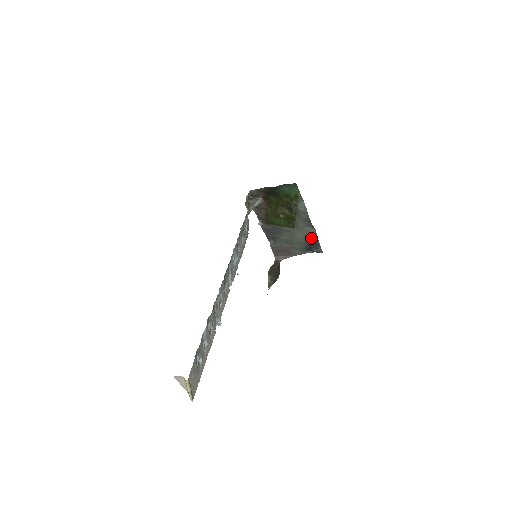
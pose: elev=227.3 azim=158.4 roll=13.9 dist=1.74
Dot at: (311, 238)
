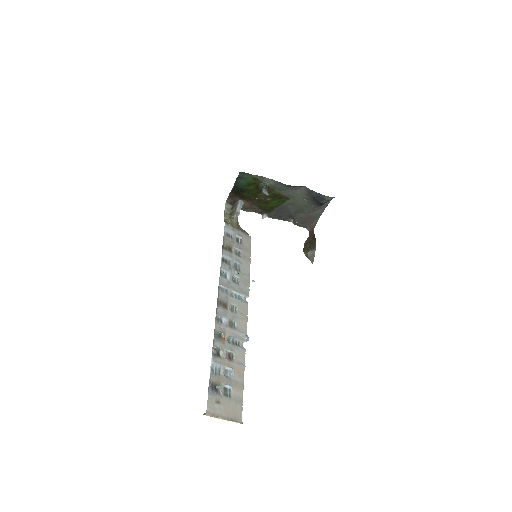
Dot at: (309, 195)
